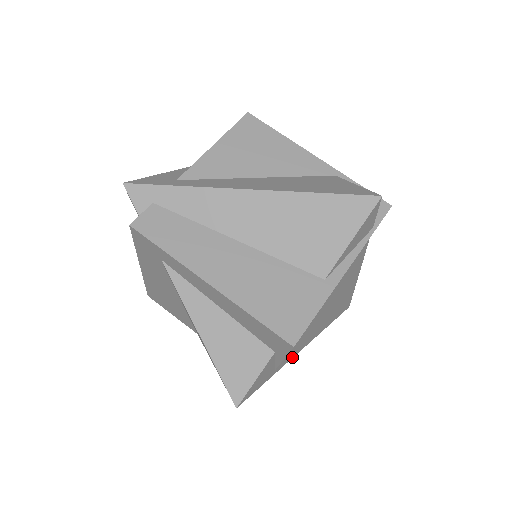
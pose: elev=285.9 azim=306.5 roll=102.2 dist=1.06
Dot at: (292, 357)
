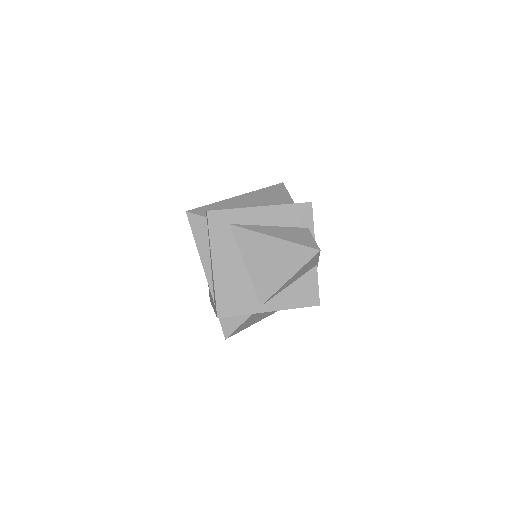
Dot at: occluded
